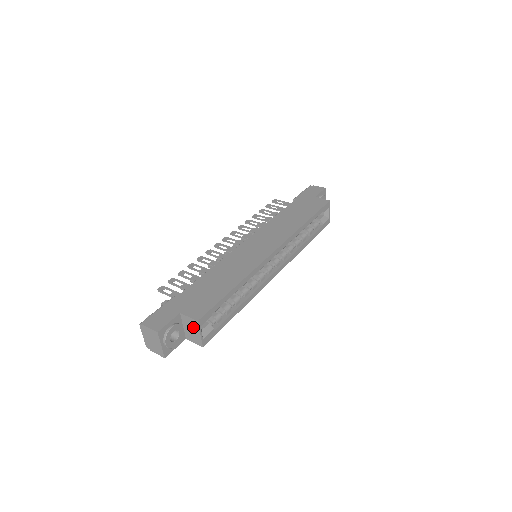
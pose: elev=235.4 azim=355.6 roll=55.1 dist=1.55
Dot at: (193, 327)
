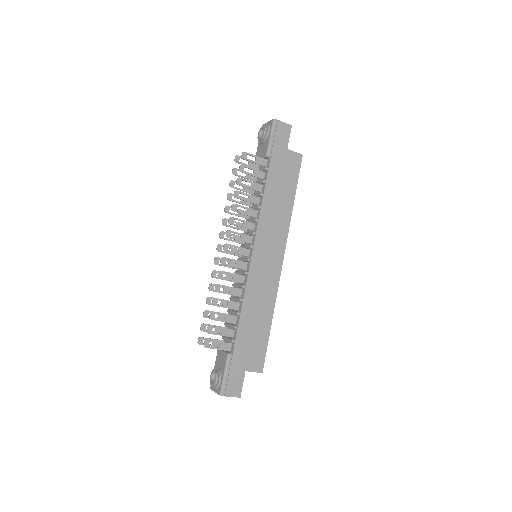
Dot at: occluded
